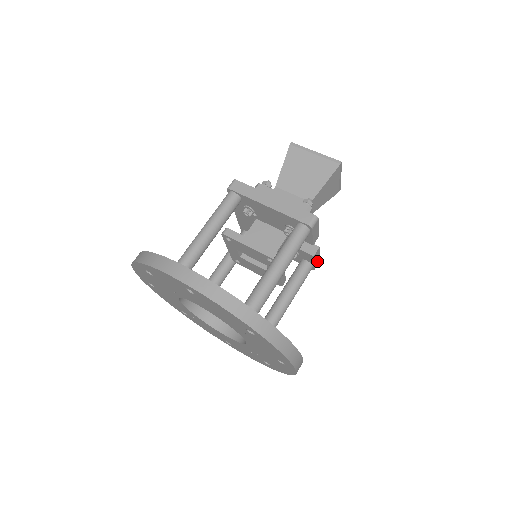
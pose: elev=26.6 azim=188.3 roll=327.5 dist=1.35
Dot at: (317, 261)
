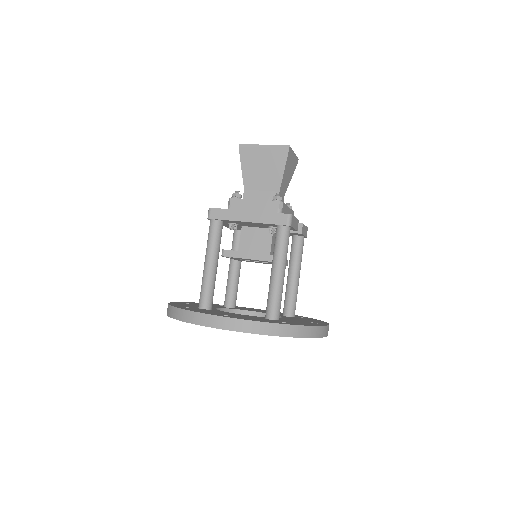
Dot at: (306, 231)
